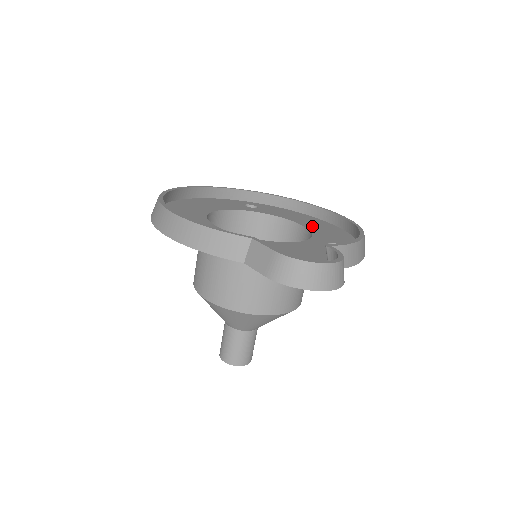
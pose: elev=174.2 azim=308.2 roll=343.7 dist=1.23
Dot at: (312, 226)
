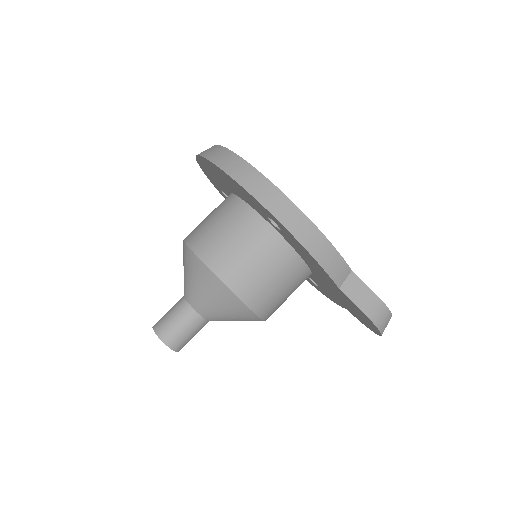
Dot at: occluded
